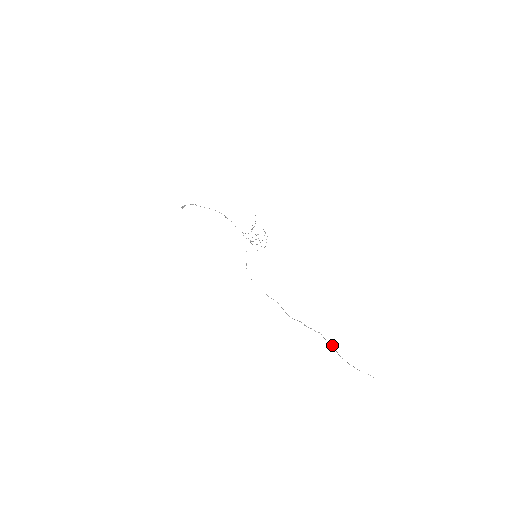
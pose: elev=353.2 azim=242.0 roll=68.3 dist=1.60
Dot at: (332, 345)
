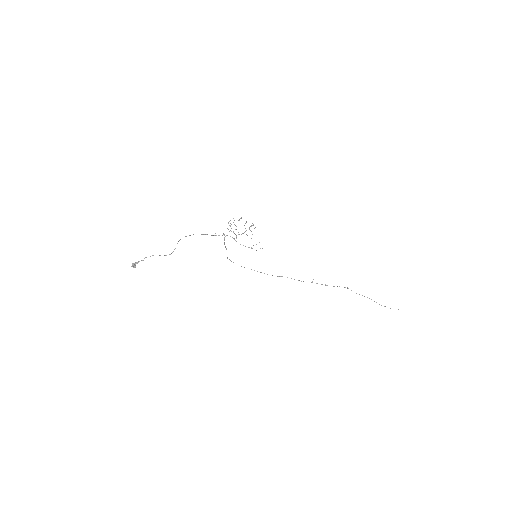
Dot at: occluded
